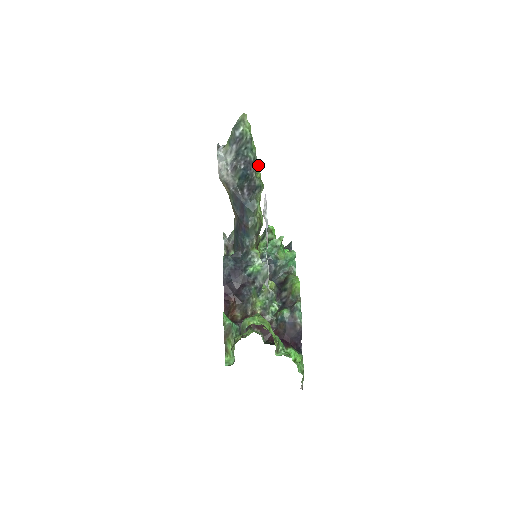
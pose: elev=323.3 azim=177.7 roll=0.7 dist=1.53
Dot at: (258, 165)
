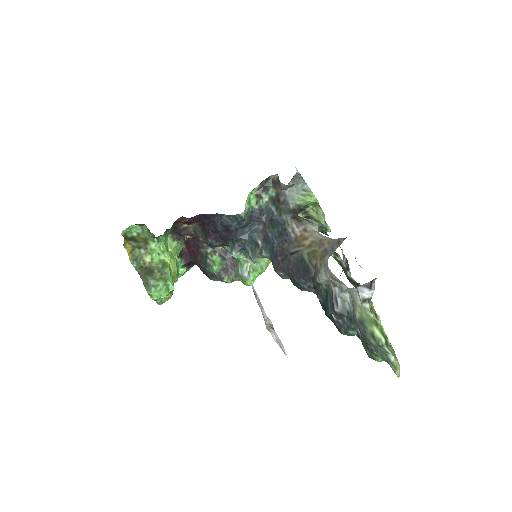
Dot at: occluded
